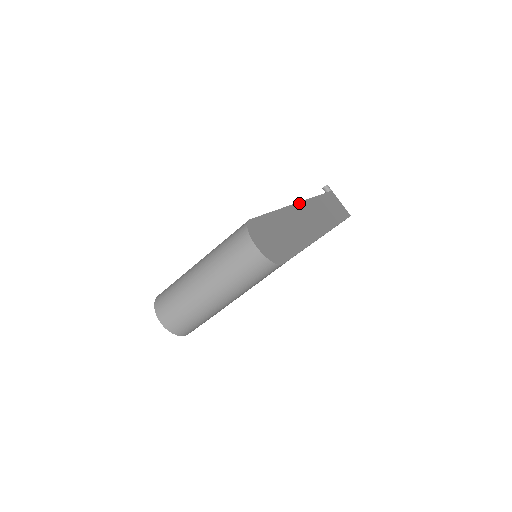
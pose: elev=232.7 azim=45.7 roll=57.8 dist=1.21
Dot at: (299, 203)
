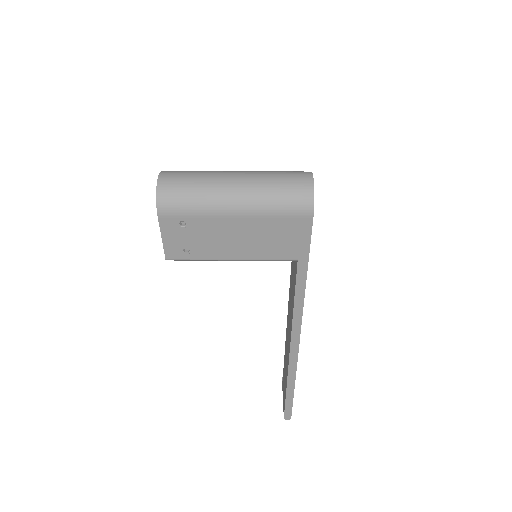
Dot at: occluded
